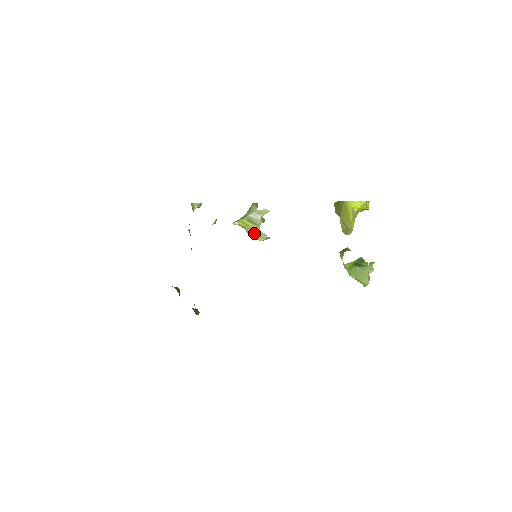
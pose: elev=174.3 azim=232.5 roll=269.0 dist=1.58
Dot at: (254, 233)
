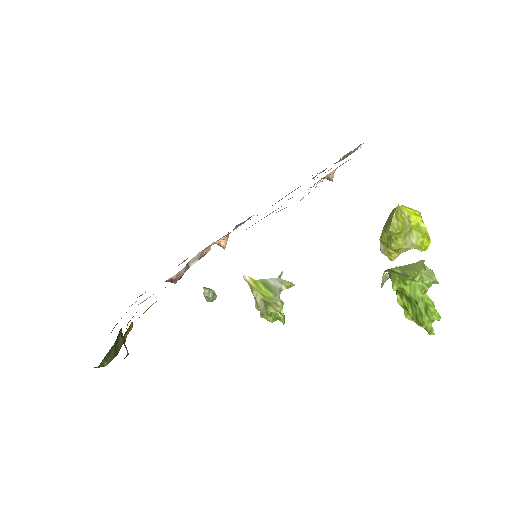
Dot at: (265, 301)
